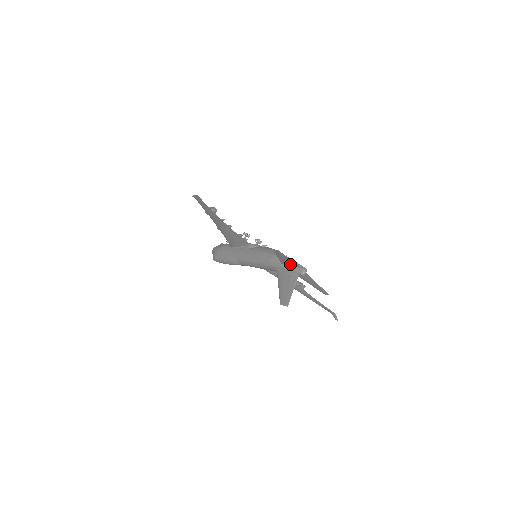
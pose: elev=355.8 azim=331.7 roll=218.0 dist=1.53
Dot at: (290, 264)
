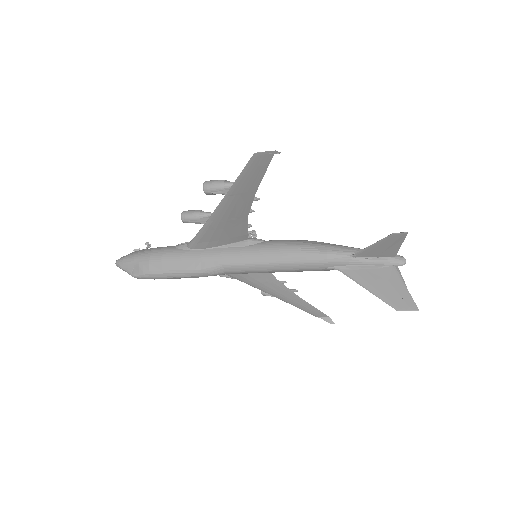
Dot at: (381, 254)
